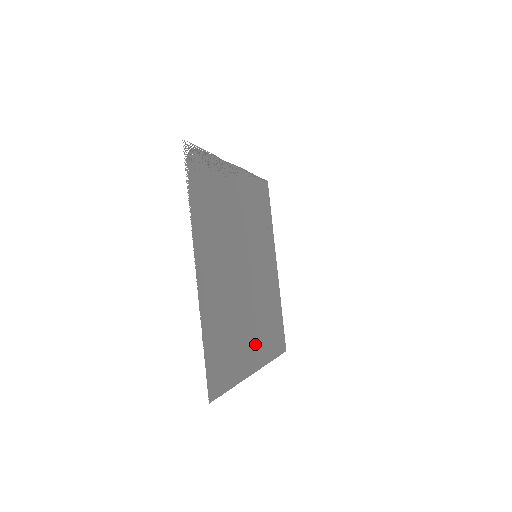
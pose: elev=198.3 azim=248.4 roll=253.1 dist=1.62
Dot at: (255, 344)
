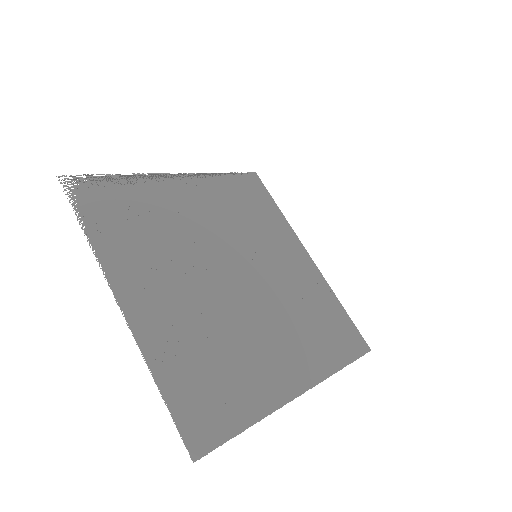
Dot at: (289, 359)
